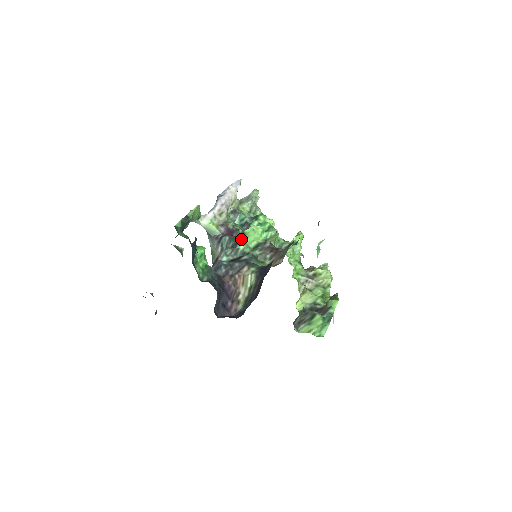
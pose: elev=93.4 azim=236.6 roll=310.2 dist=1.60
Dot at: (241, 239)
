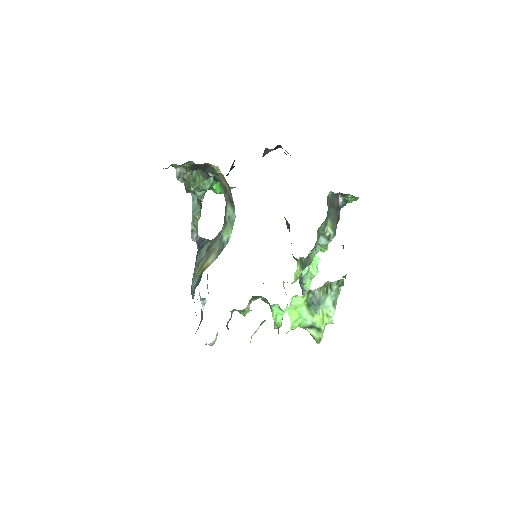
Dot at: occluded
